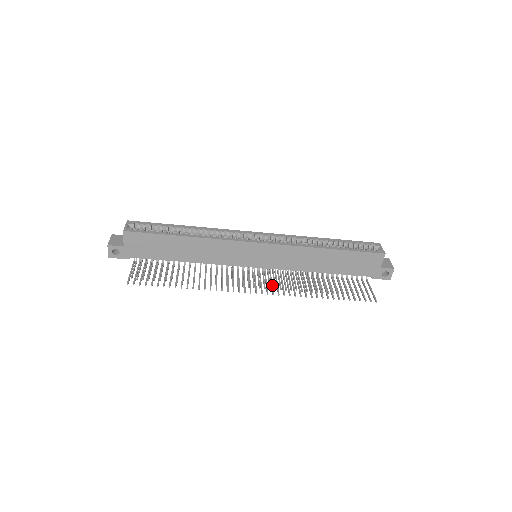
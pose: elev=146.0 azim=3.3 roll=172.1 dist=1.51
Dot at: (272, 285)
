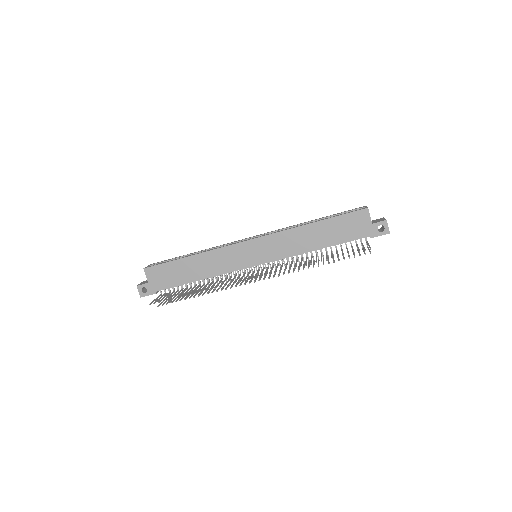
Dot at: (271, 270)
